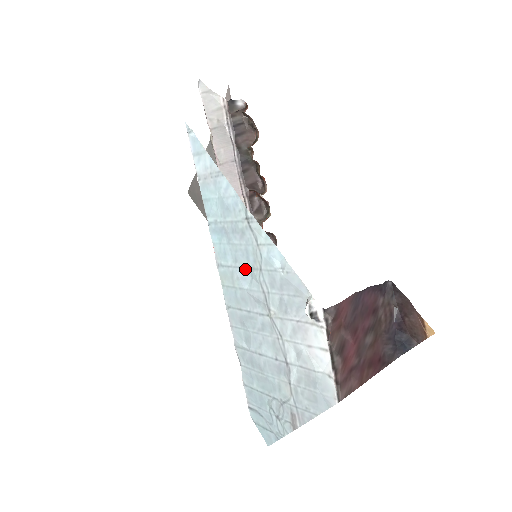
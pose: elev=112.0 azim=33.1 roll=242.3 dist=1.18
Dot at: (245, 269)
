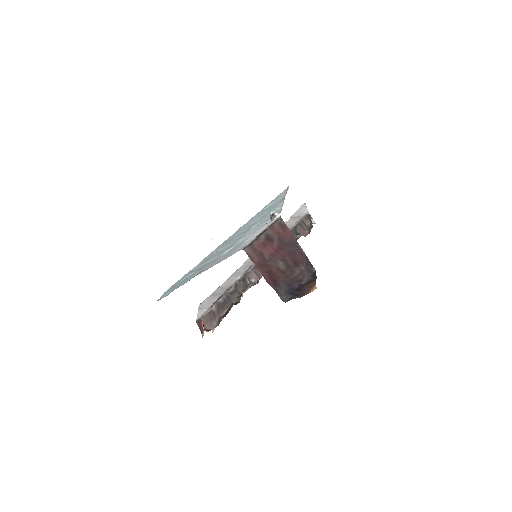
Dot at: (256, 221)
